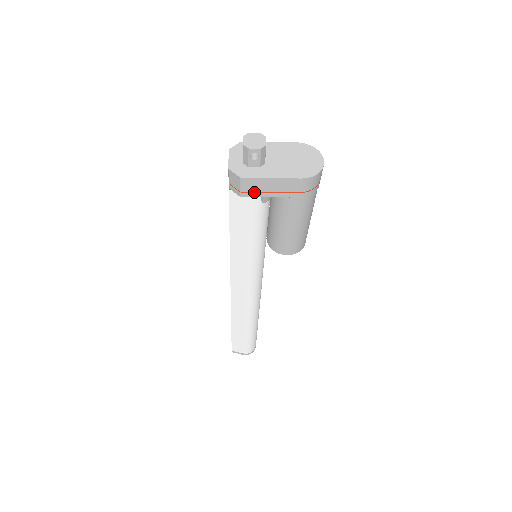
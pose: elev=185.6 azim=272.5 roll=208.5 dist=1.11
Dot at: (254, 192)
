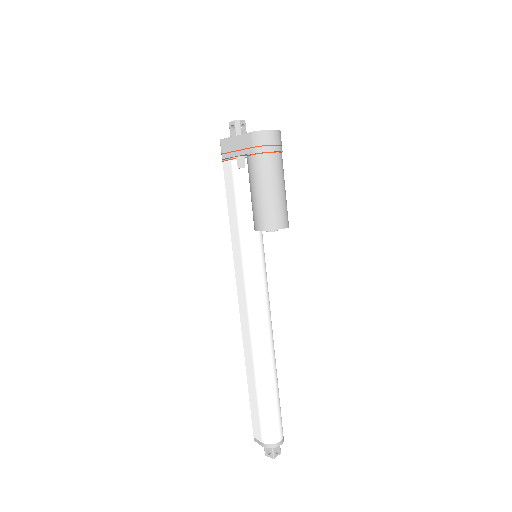
Dot at: (228, 153)
